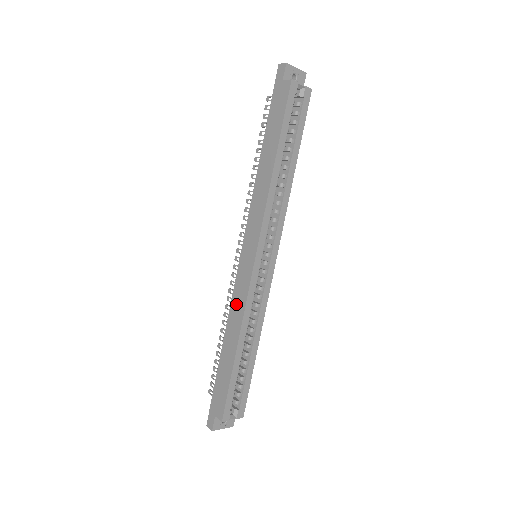
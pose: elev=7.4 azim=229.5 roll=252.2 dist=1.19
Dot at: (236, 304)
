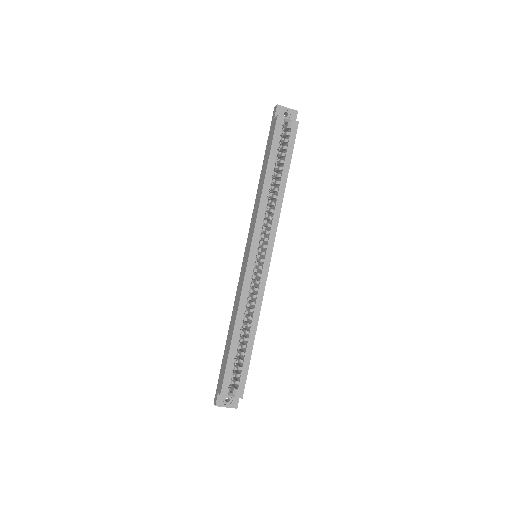
Dot at: (237, 295)
